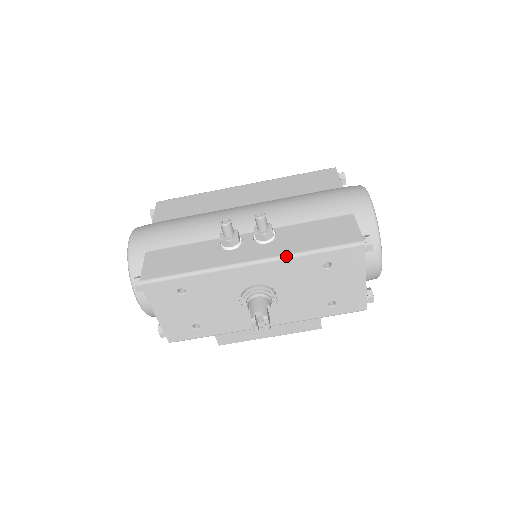
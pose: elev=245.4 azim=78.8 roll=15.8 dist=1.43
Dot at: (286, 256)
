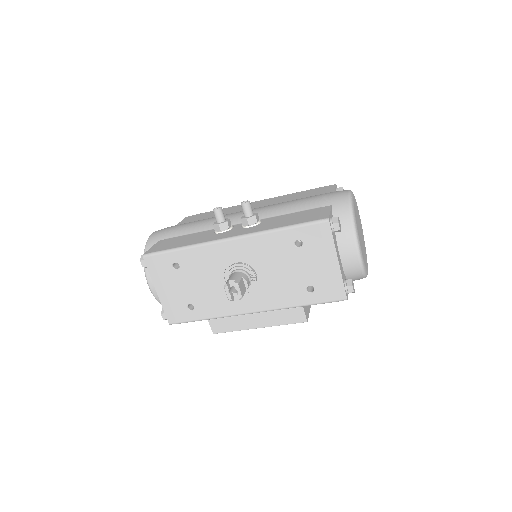
Dot at: (260, 232)
